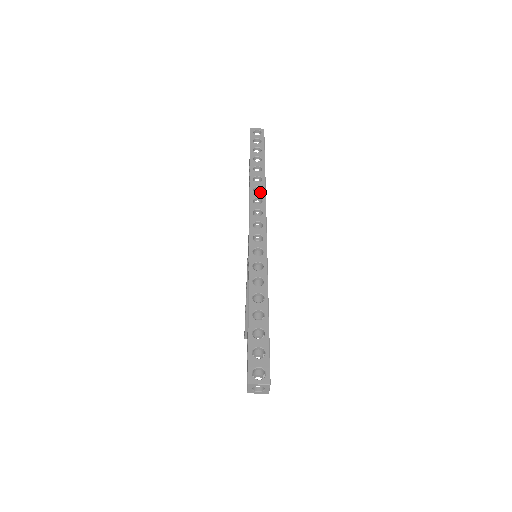
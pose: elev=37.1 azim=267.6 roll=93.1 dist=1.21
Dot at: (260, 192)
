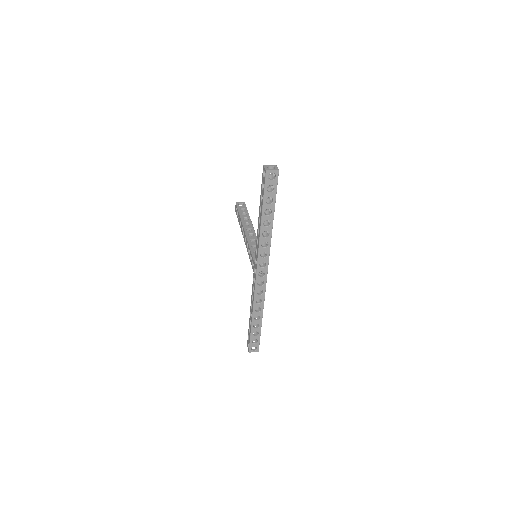
Dot at: (266, 247)
